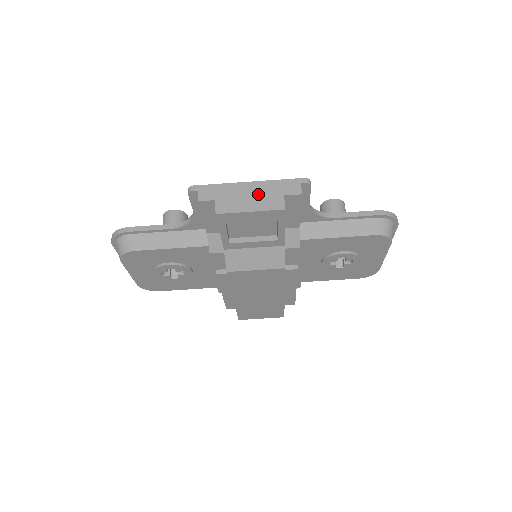
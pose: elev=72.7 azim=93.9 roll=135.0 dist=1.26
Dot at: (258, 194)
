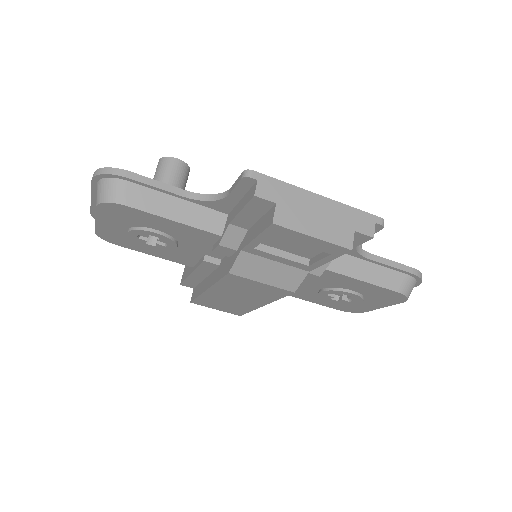
Dot at: (327, 217)
